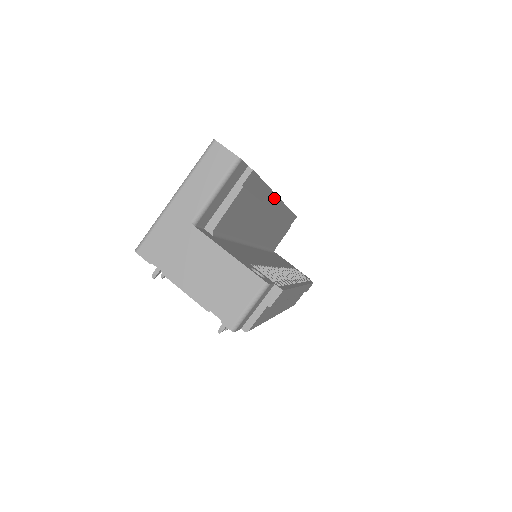
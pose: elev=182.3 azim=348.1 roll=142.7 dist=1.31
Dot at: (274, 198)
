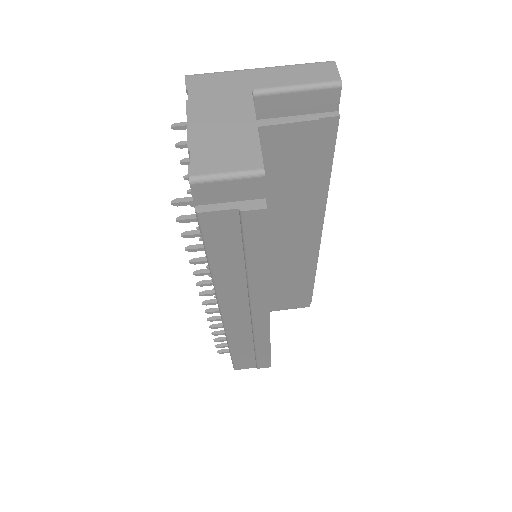
Dot at: (320, 216)
